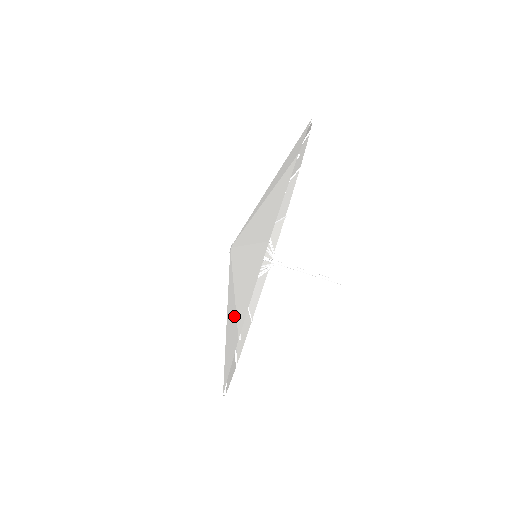
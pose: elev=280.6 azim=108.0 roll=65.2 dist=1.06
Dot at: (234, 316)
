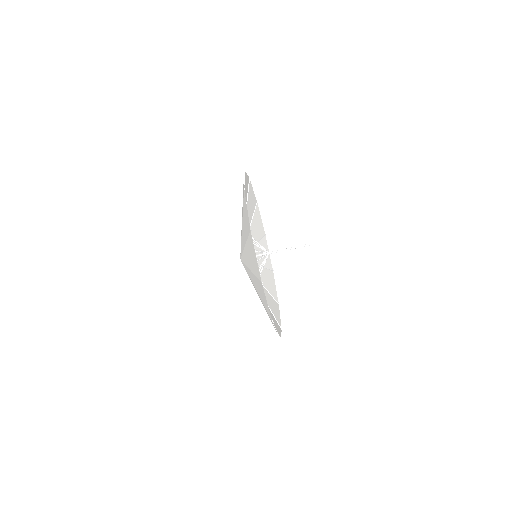
Dot at: (256, 280)
